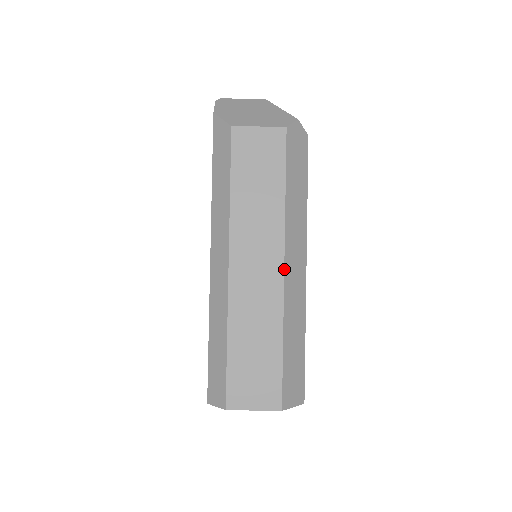
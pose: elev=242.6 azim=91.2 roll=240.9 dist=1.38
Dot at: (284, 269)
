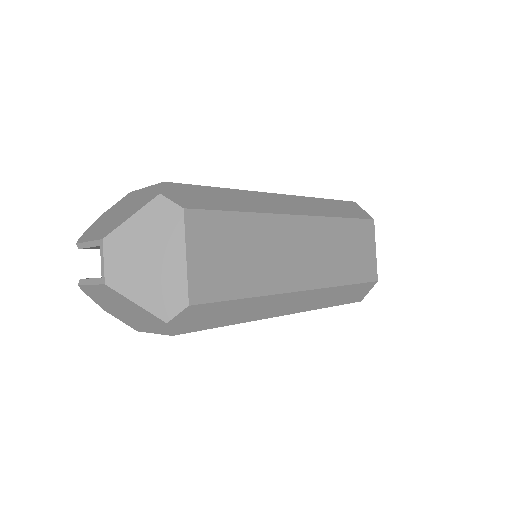
Dot at: occluded
